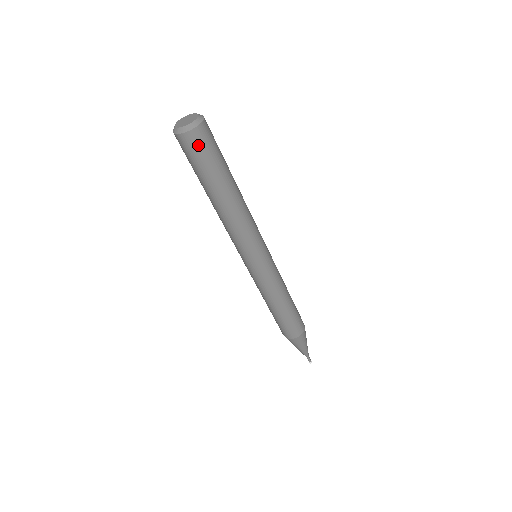
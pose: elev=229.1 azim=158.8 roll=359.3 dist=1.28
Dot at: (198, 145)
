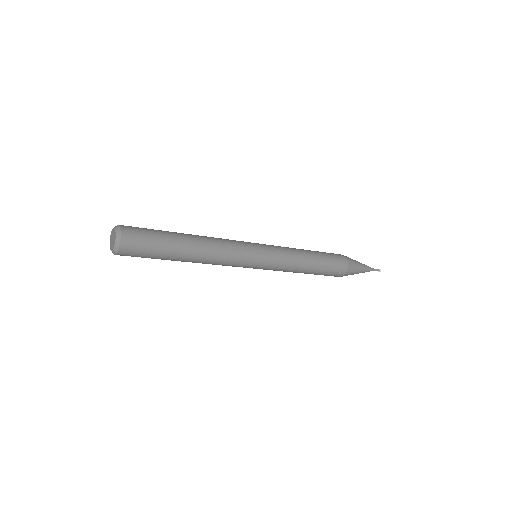
Dot at: occluded
